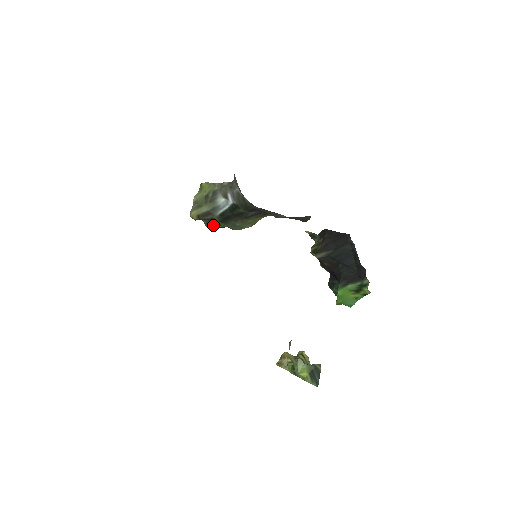
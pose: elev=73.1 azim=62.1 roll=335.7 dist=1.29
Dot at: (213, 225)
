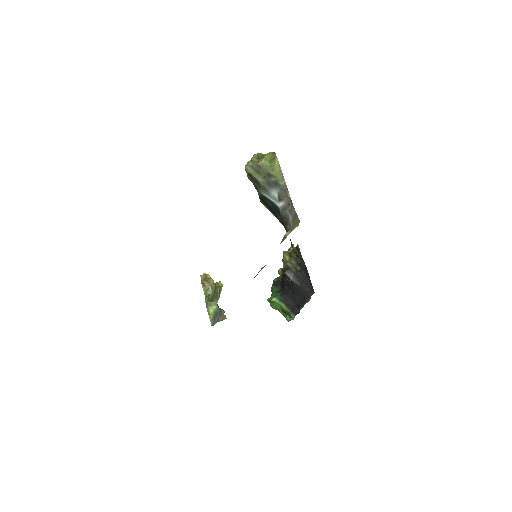
Dot at: occluded
